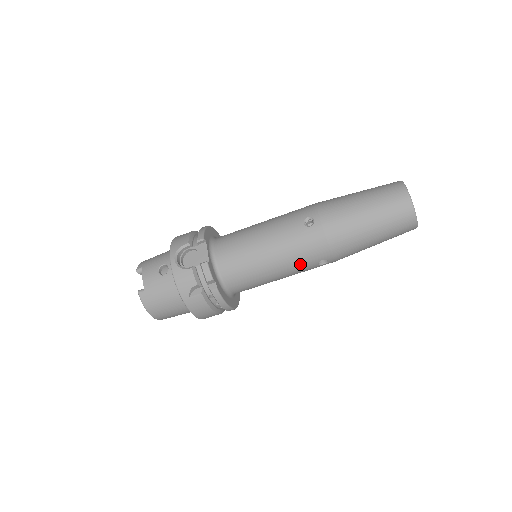
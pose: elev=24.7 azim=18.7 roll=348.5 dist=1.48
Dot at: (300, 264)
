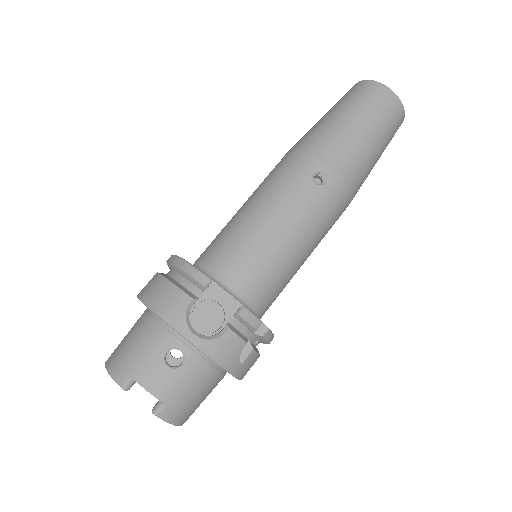
Dot at: (325, 234)
